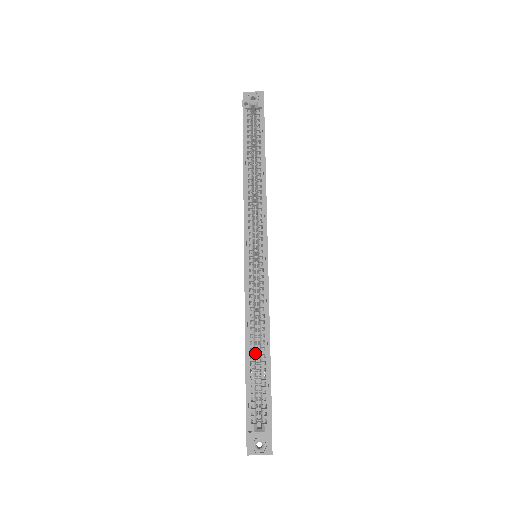
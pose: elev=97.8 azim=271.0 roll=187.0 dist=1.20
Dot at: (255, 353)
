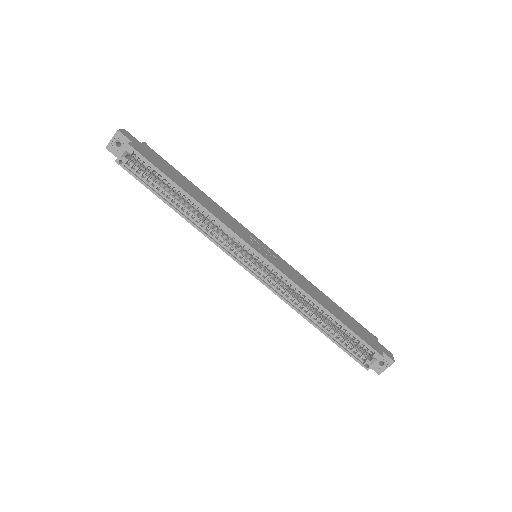
Dot at: occluded
